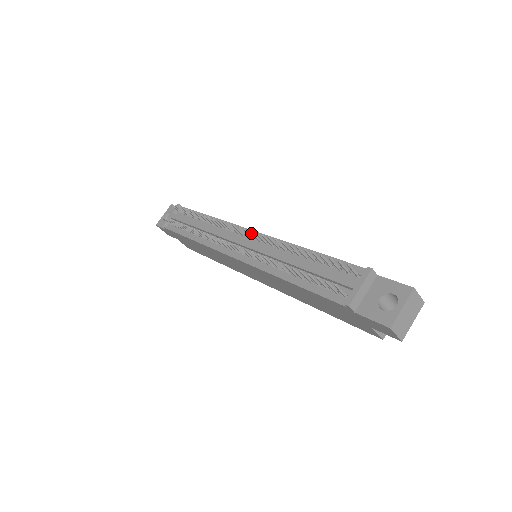
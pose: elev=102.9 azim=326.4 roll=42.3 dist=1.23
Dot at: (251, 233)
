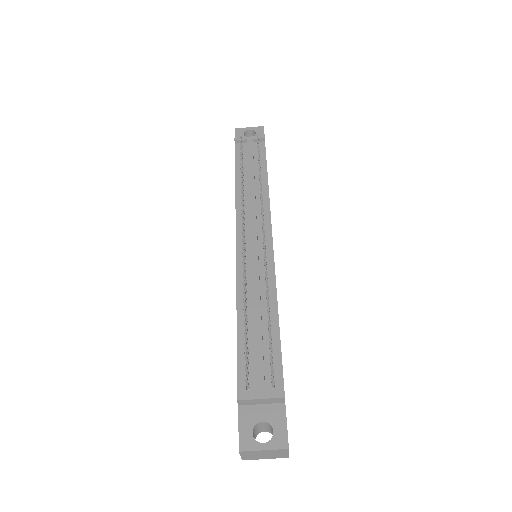
Dot at: (263, 246)
